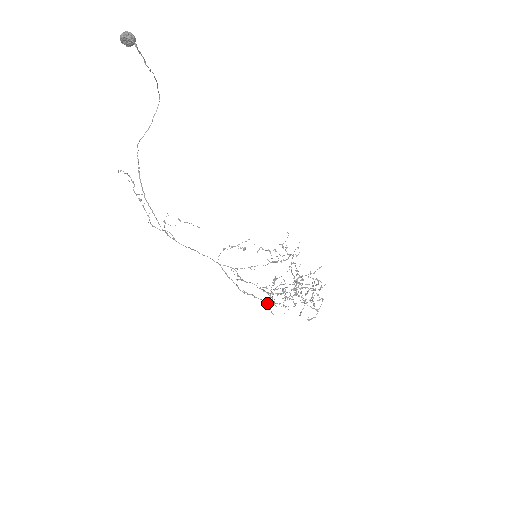
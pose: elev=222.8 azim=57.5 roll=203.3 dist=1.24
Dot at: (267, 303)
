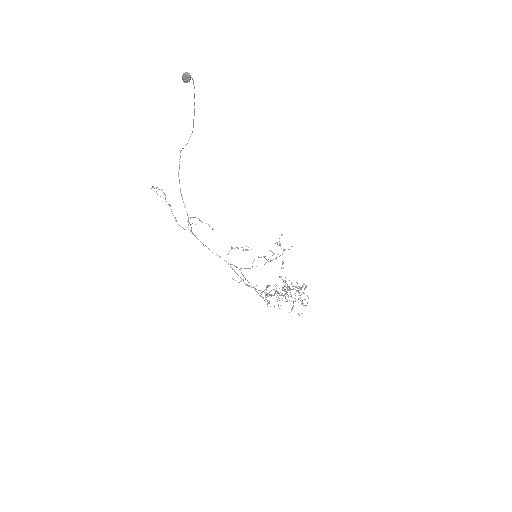
Dot at: occluded
